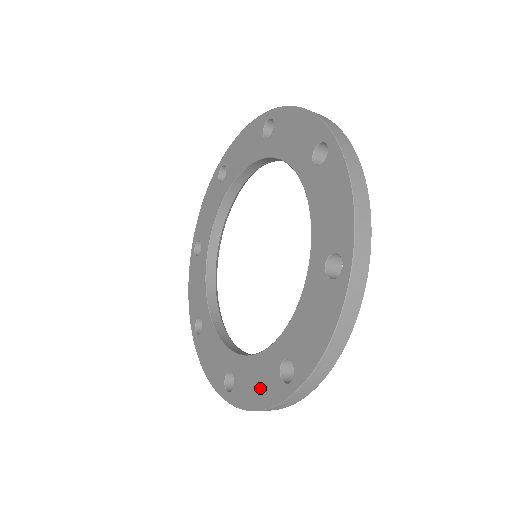
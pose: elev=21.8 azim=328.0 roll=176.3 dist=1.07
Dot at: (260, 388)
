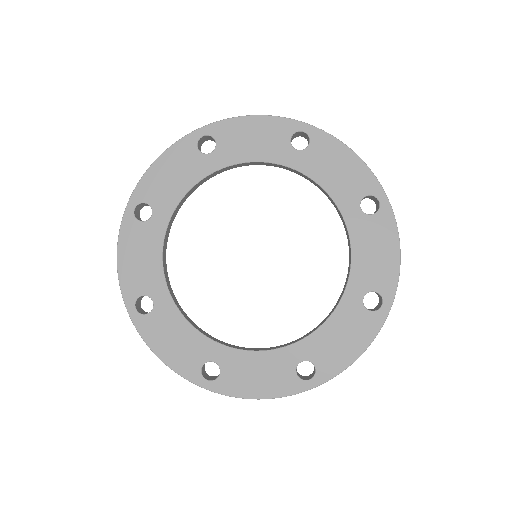
Dot at: (266, 381)
